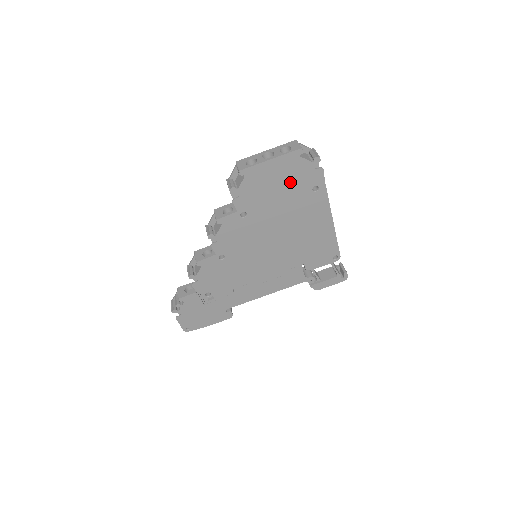
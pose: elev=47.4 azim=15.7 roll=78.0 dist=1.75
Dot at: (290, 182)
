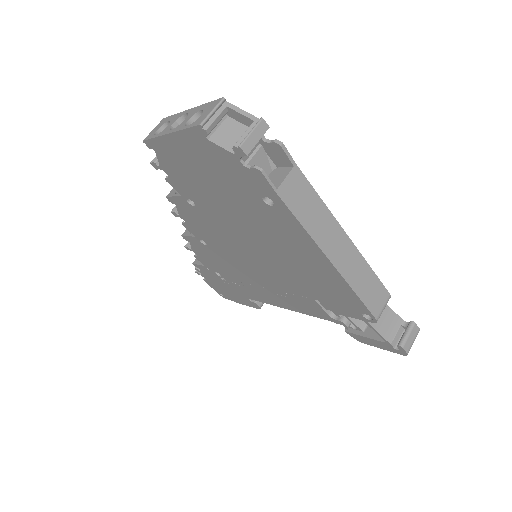
Dot at: (221, 177)
